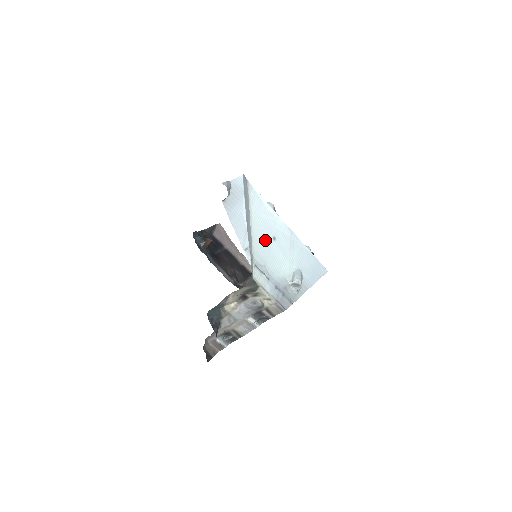
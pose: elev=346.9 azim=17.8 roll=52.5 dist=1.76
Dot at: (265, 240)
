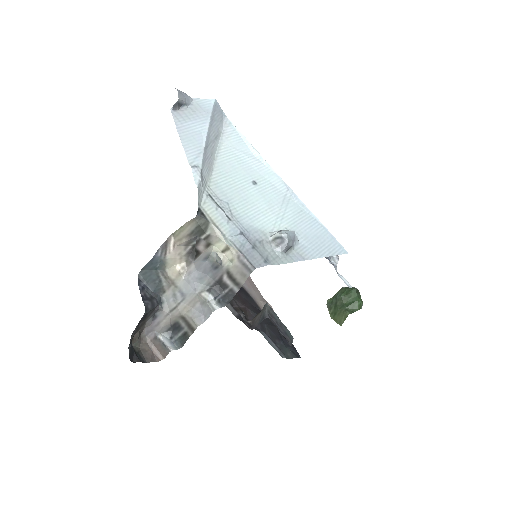
Dot at: (237, 178)
